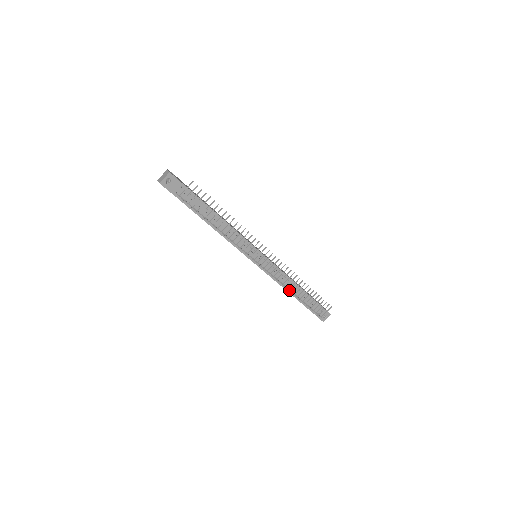
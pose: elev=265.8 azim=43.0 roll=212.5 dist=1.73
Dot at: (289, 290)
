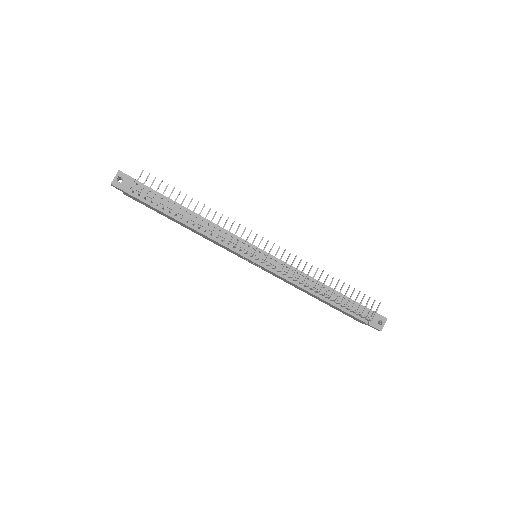
Dot at: (311, 289)
